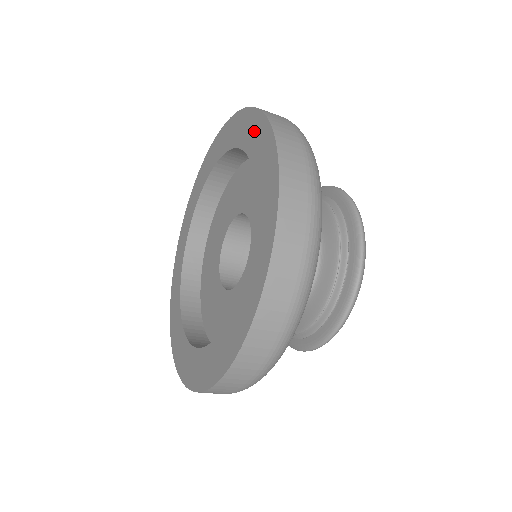
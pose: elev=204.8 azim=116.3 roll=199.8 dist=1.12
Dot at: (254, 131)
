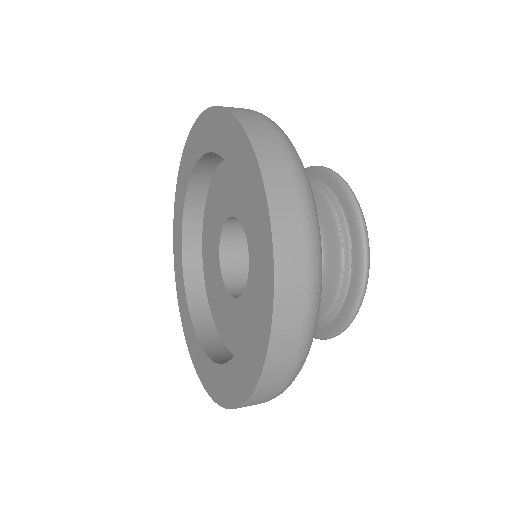
Dot at: (205, 130)
